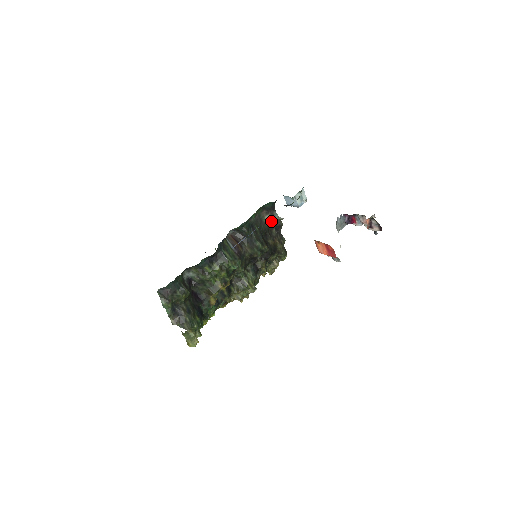
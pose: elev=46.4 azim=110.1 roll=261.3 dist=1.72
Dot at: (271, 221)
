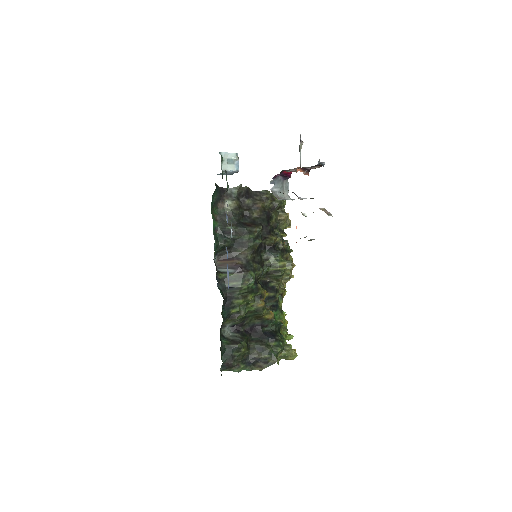
Dot at: (234, 202)
